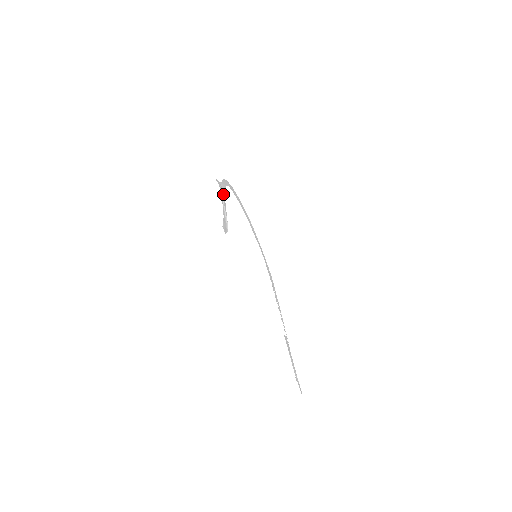
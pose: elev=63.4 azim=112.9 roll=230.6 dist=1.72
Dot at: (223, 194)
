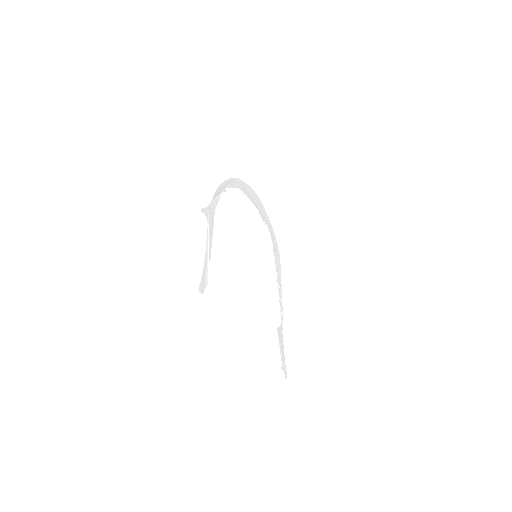
Dot at: (211, 221)
